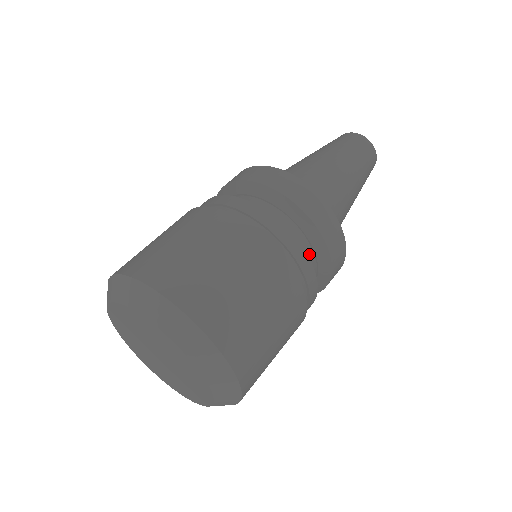
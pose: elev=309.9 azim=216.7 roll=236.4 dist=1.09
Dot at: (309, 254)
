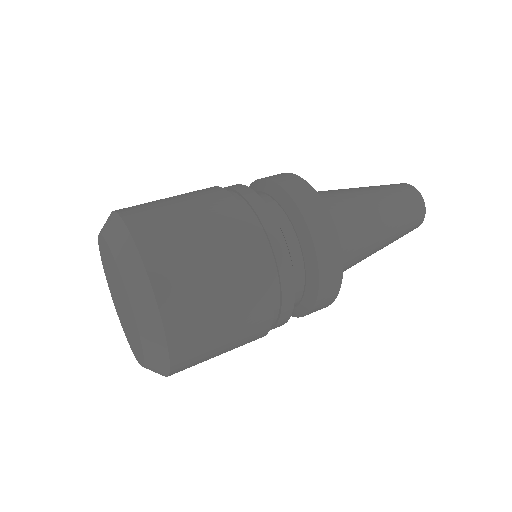
Dot at: (294, 248)
